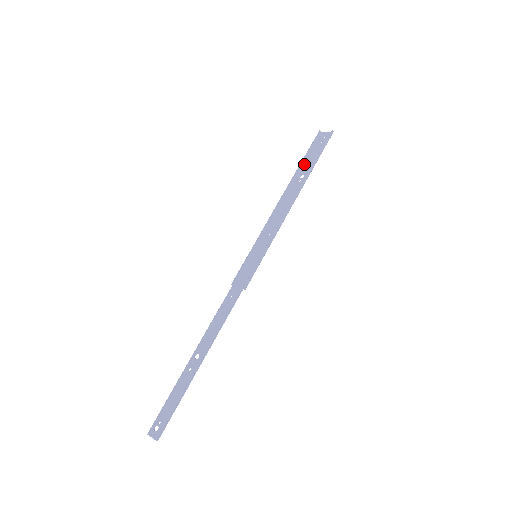
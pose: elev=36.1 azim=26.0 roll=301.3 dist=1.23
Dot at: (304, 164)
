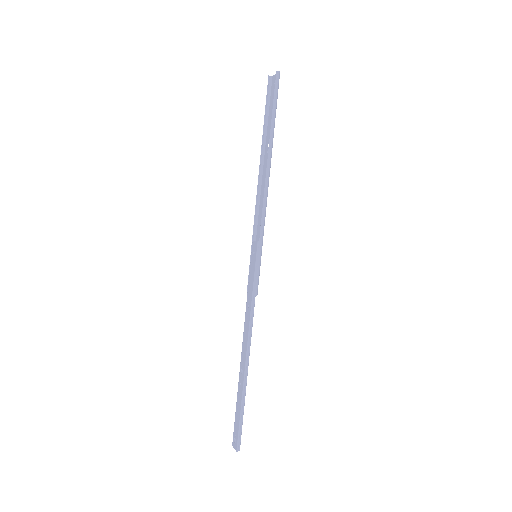
Dot at: (267, 128)
